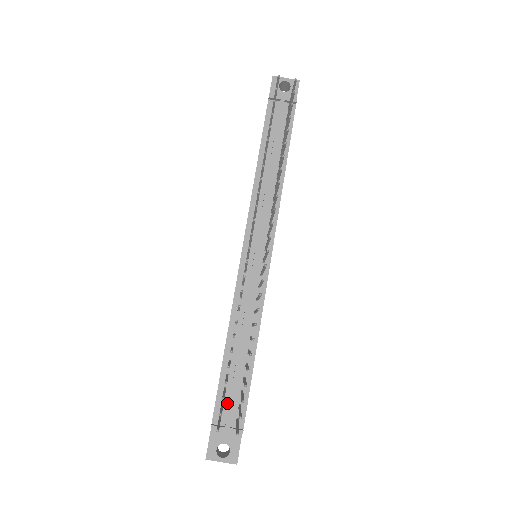
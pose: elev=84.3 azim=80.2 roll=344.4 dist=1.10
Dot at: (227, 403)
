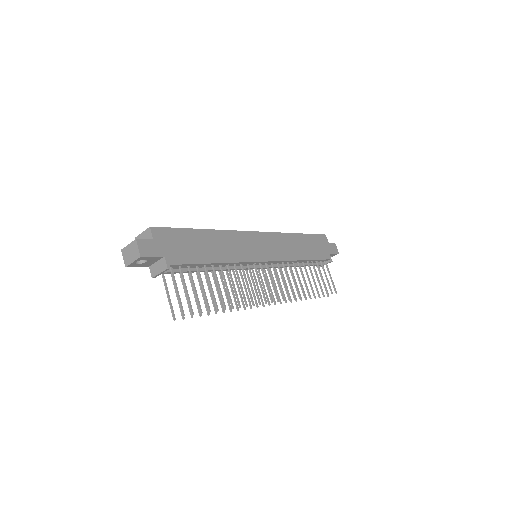
Dot at: occluded
